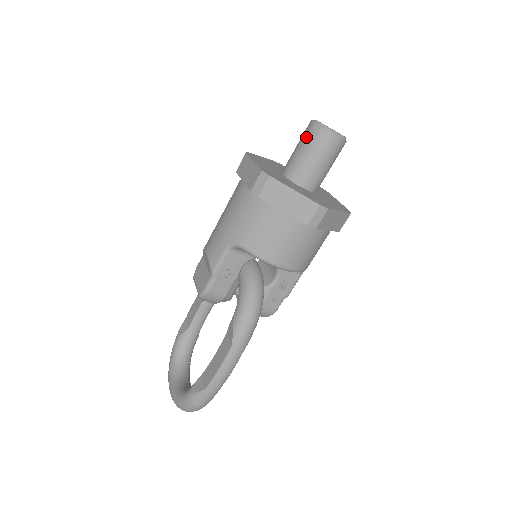
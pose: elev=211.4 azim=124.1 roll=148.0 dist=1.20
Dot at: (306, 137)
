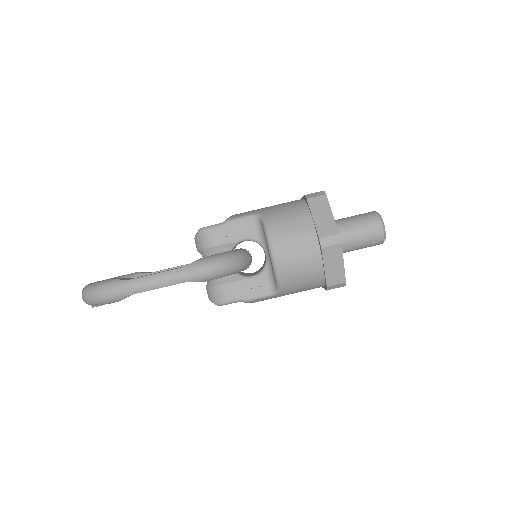
Dot at: (363, 214)
